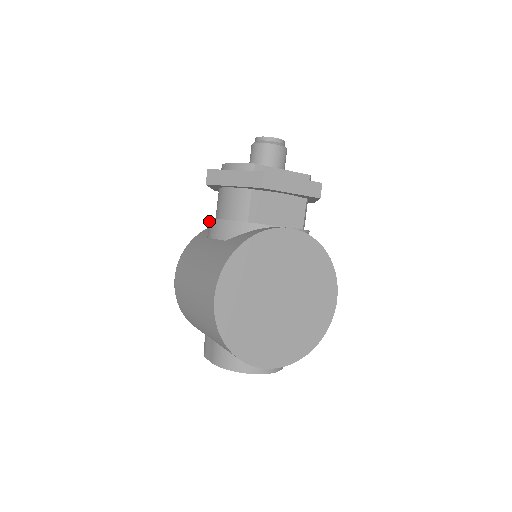
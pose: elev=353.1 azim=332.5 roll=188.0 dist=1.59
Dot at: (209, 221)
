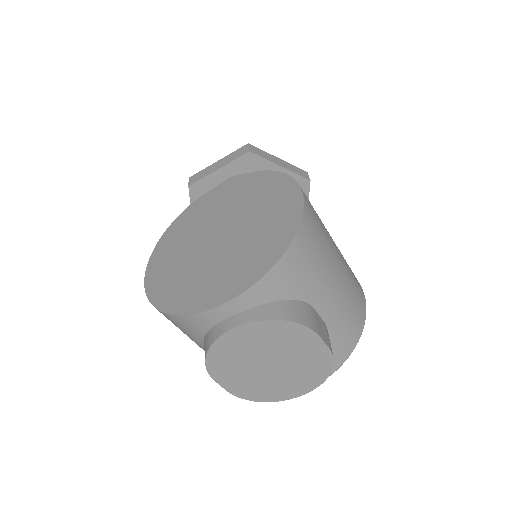
Dot at: occluded
